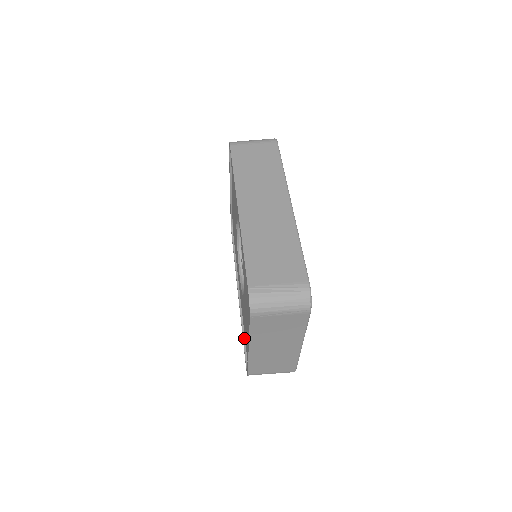
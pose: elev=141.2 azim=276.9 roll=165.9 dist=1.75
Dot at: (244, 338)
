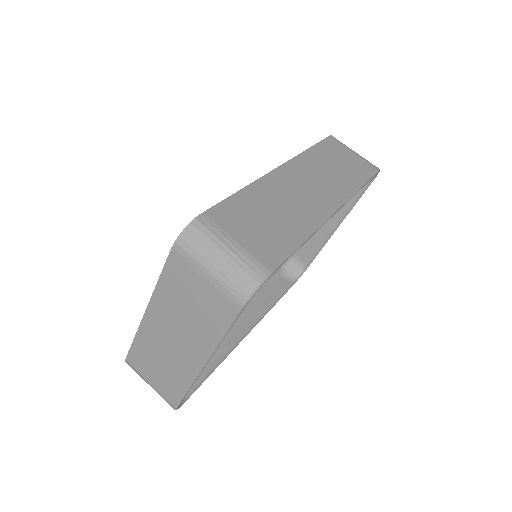
Dot at: occluded
